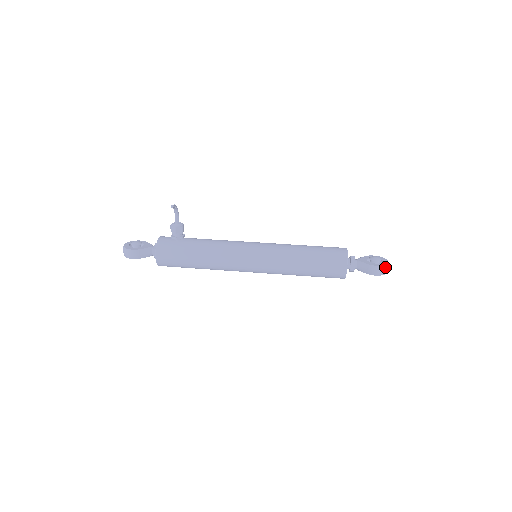
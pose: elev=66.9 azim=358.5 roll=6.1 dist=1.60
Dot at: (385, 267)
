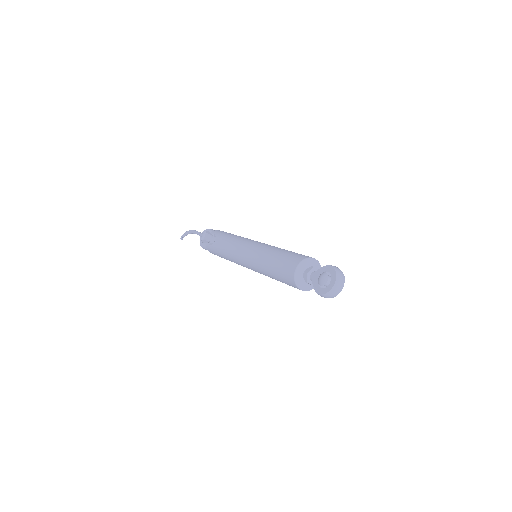
Dot at: (328, 294)
